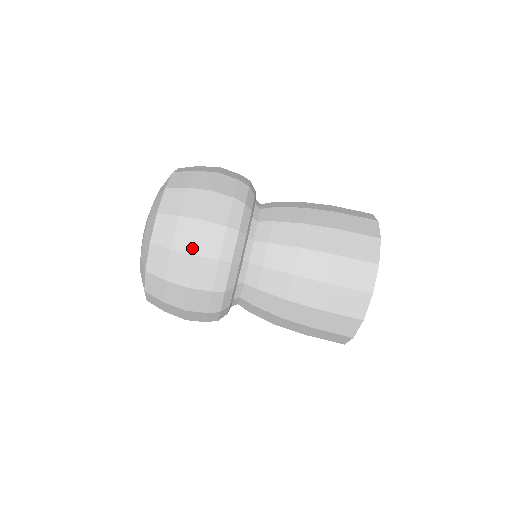
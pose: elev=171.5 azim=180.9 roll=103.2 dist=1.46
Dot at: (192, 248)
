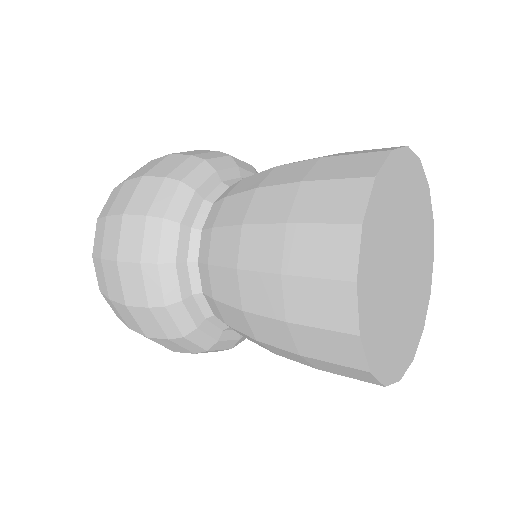
Dot at: (140, 331)
